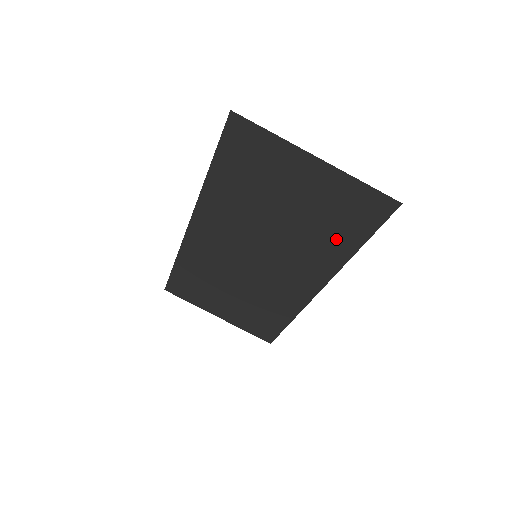
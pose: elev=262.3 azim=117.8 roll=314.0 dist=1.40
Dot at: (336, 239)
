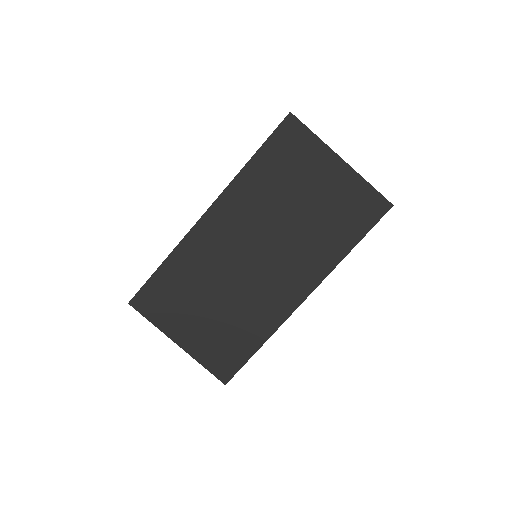
Dot at: (336, 238)
